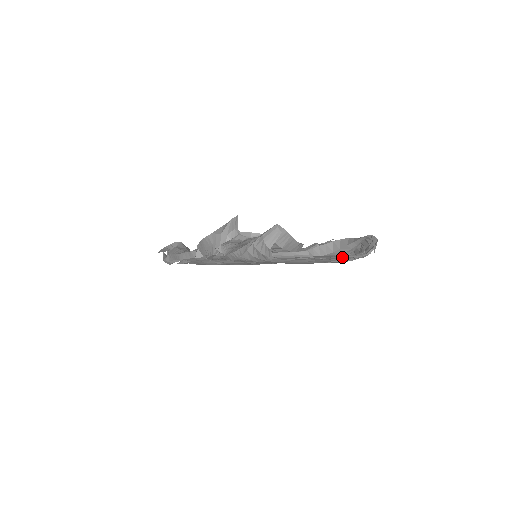
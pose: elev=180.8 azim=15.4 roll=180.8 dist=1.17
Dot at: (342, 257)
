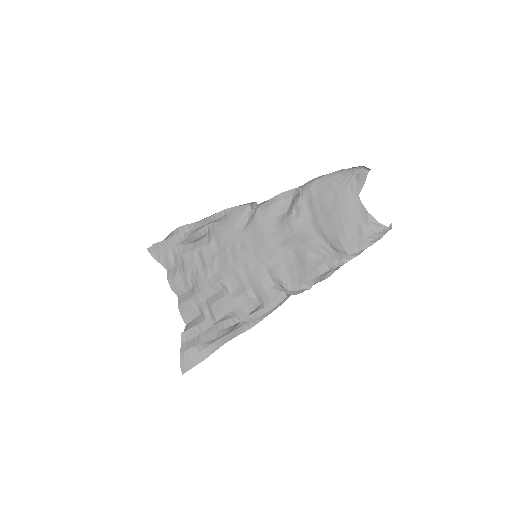
Dot at: (344, 251)
